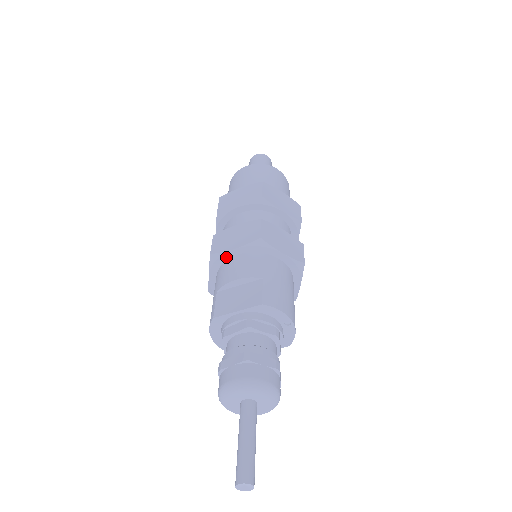
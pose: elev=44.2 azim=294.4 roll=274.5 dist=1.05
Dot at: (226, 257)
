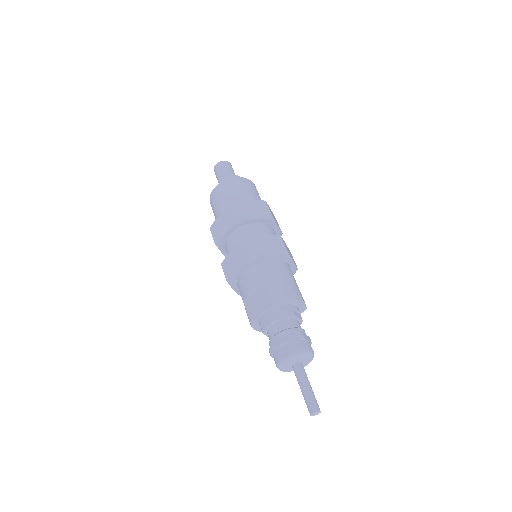
Dot at: (237, 277)
